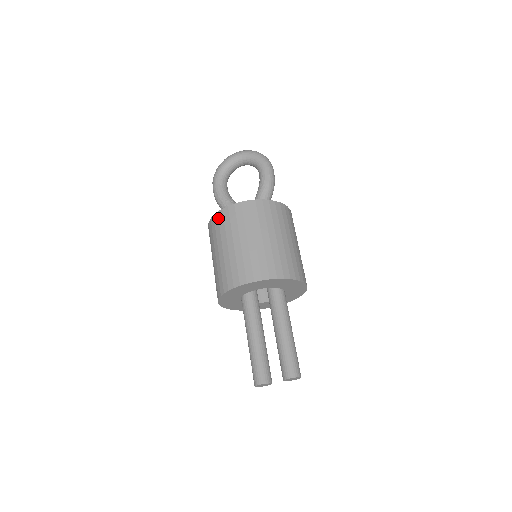
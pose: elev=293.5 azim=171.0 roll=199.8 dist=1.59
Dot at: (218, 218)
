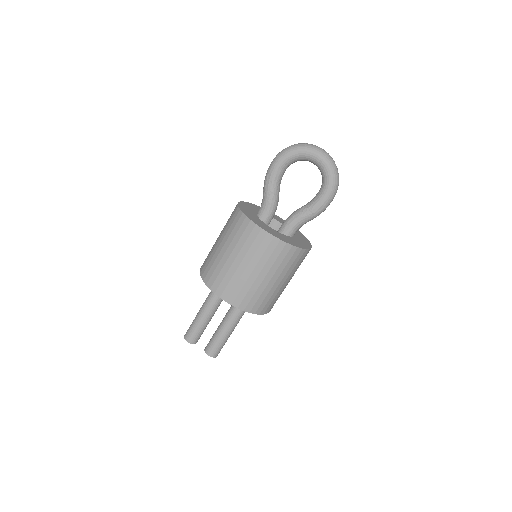
Dot at: (247, 226)
